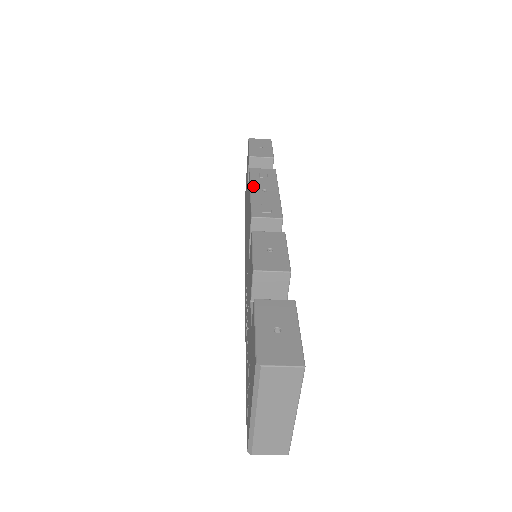
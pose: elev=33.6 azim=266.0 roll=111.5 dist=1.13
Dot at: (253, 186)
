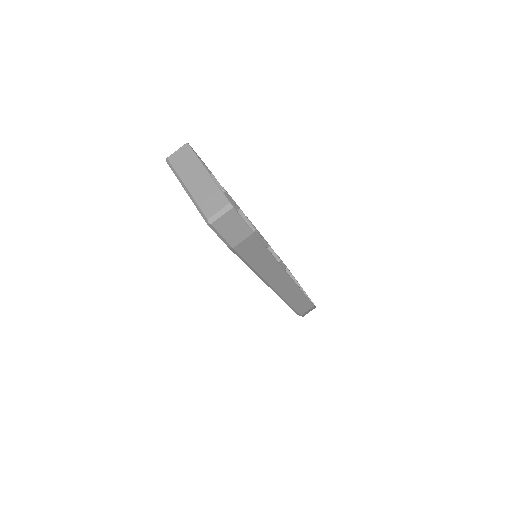
Dot at: occluded
